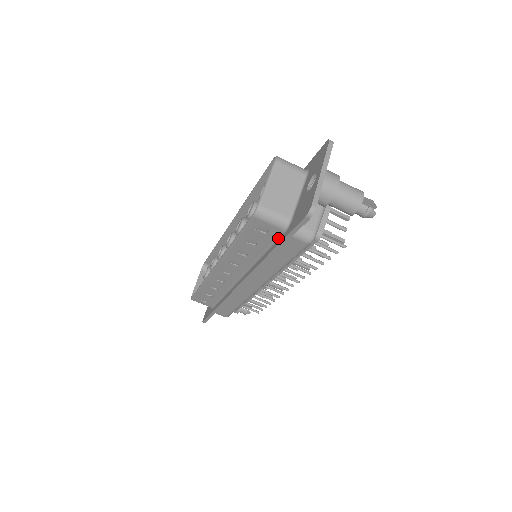
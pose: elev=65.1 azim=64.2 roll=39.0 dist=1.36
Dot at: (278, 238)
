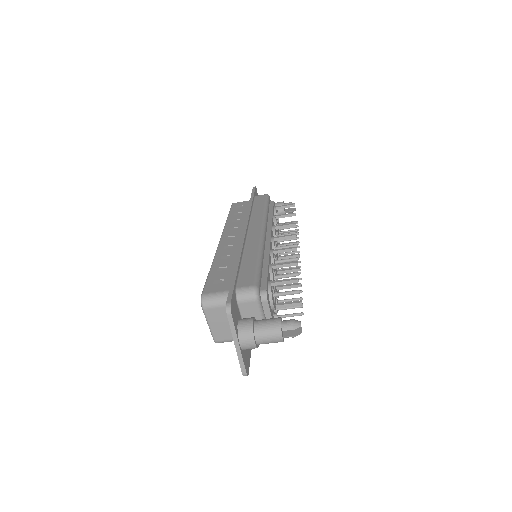
Dot at: occluded
